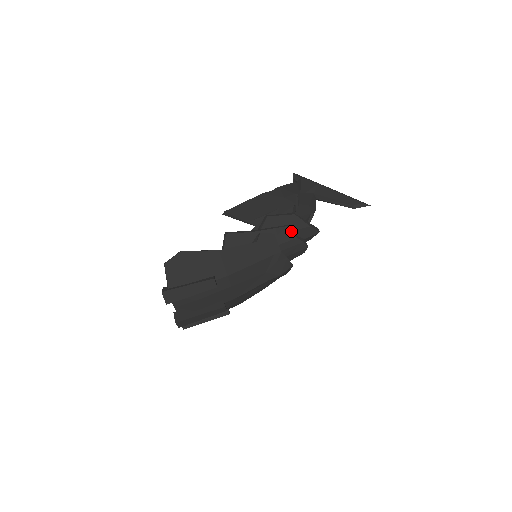
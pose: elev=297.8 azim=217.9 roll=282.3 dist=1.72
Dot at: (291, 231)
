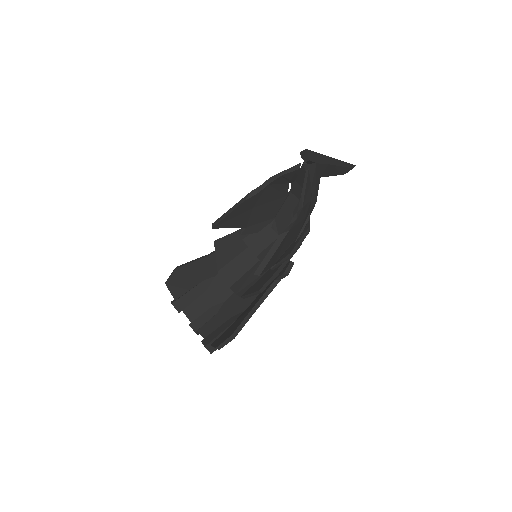
Dot at: occluded
